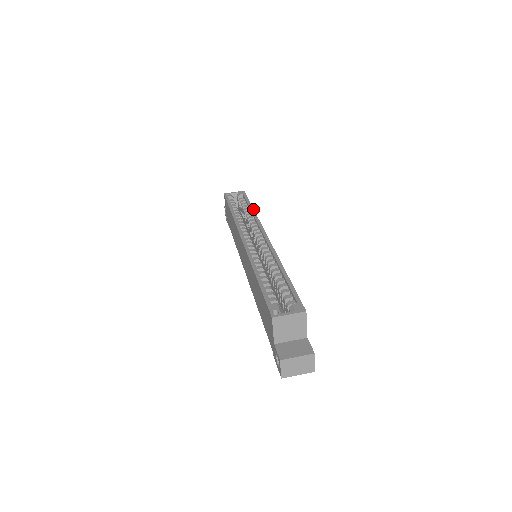
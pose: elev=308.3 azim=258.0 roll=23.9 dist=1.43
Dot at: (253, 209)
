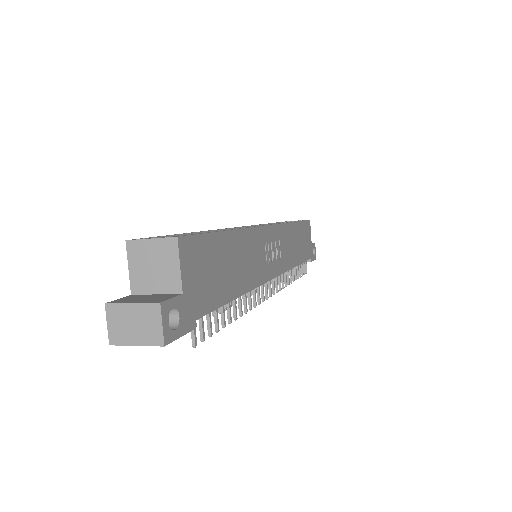
Dot at: occluded
